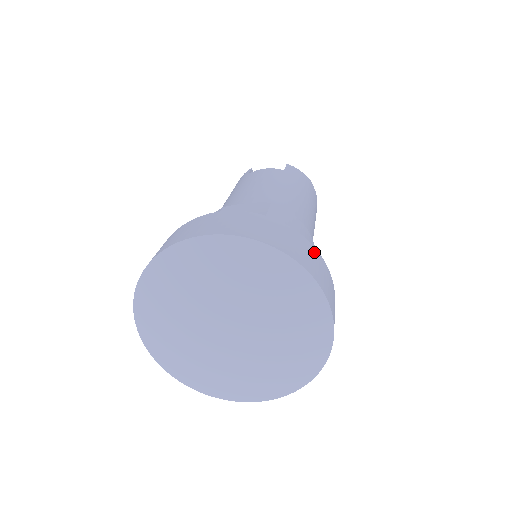
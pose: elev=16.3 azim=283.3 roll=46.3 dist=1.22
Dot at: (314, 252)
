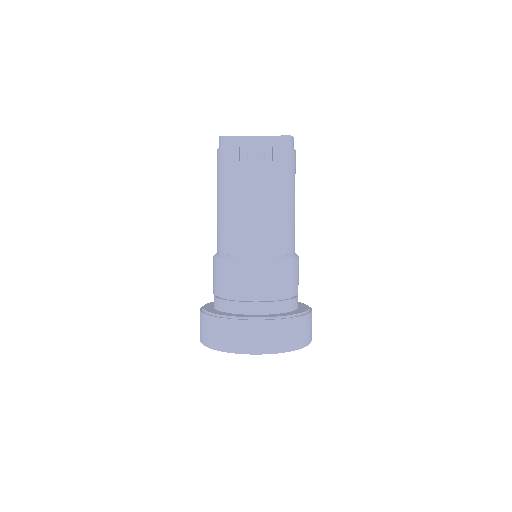
Dot at: (306, 320)
